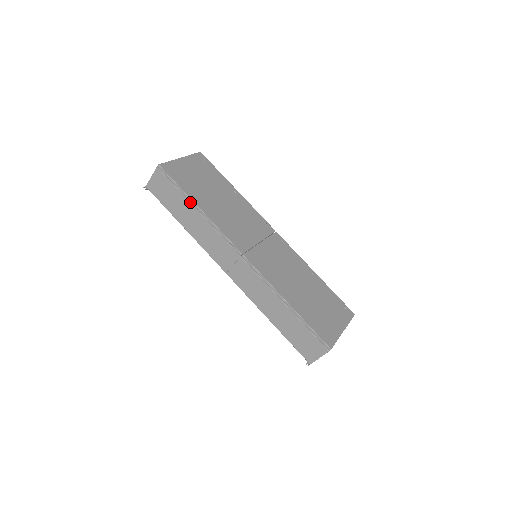
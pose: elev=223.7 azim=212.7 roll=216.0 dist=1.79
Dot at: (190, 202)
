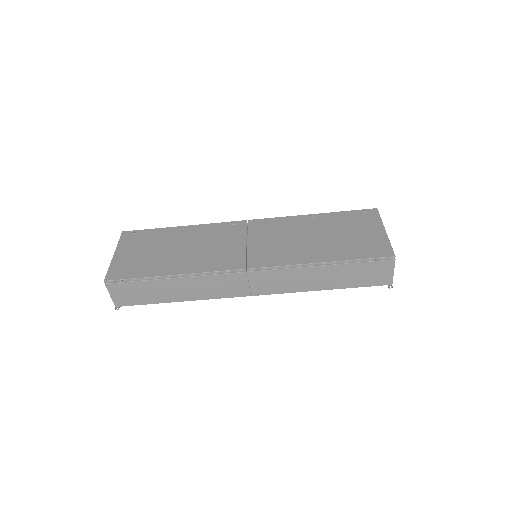
Dot at: (161, 279)
